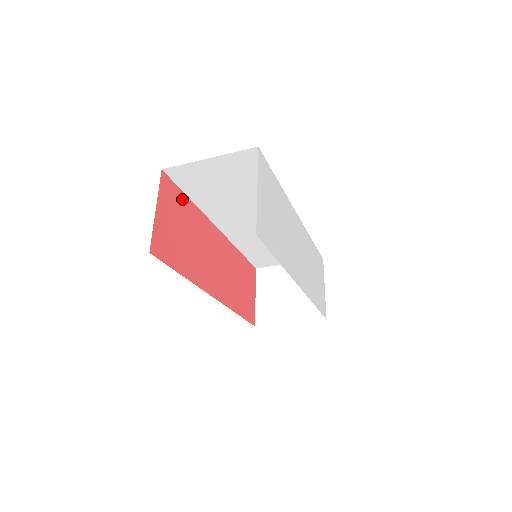
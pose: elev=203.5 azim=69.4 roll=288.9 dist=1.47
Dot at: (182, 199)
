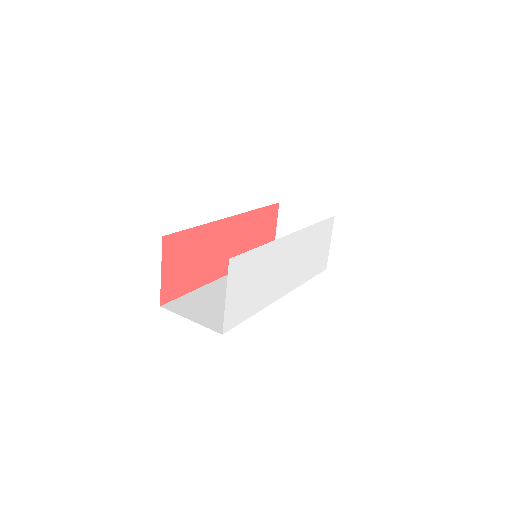
Dot at: (187, 236)
